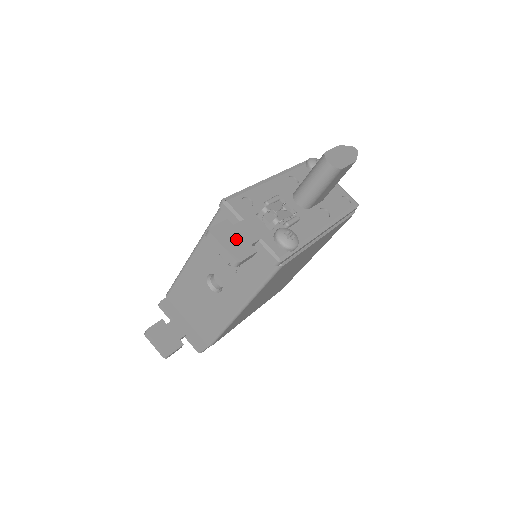
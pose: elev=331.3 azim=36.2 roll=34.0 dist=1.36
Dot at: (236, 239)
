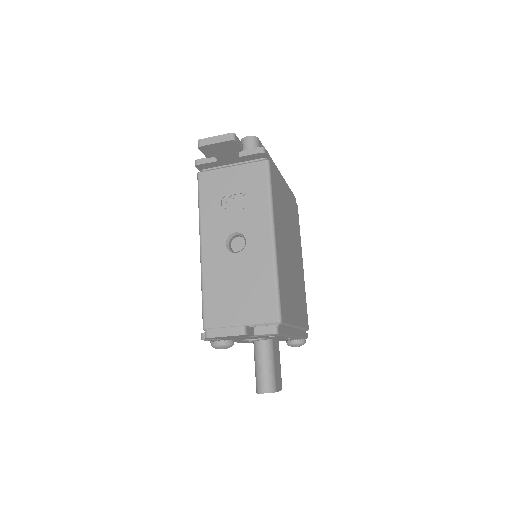
Dot at: occluded
